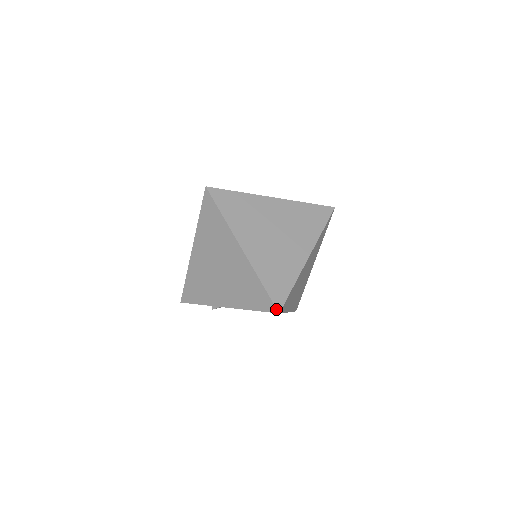
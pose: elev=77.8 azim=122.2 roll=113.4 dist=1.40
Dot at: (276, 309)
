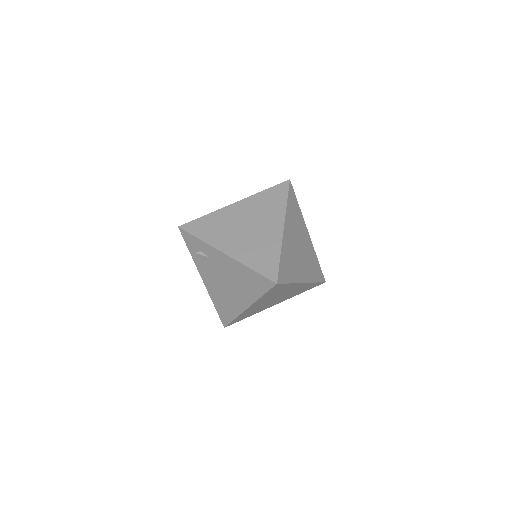
Dot at: (277, 279)
